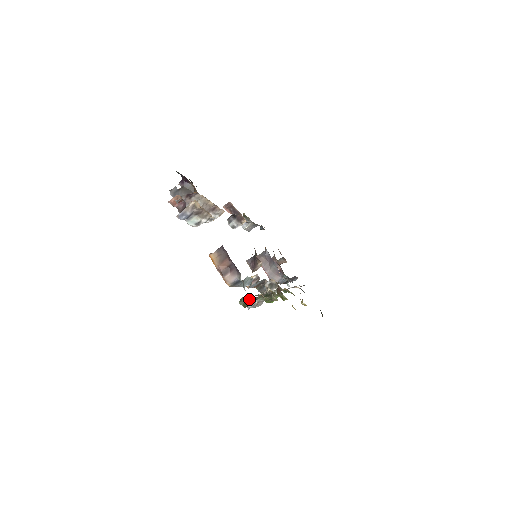
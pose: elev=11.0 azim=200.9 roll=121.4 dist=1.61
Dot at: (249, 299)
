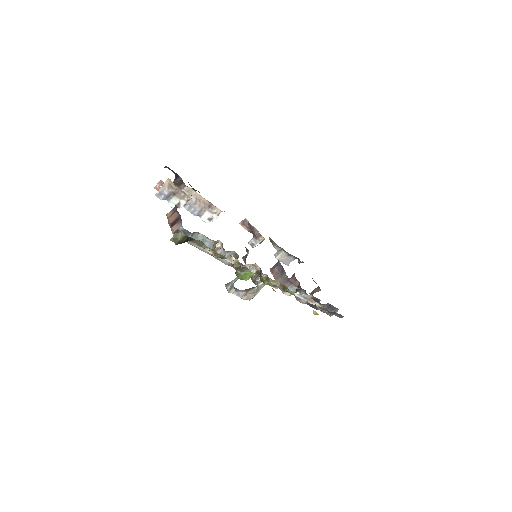
Dot at: (178, 234)
